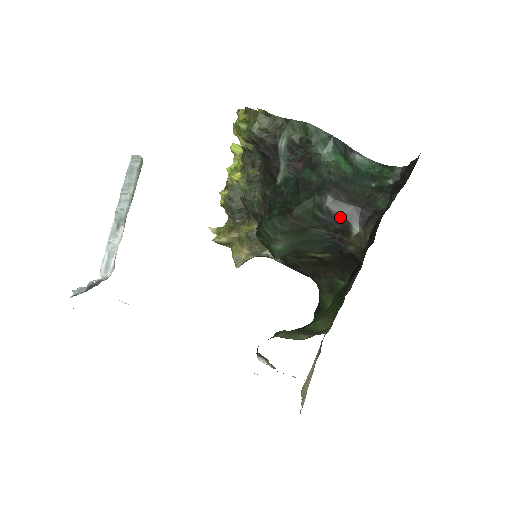
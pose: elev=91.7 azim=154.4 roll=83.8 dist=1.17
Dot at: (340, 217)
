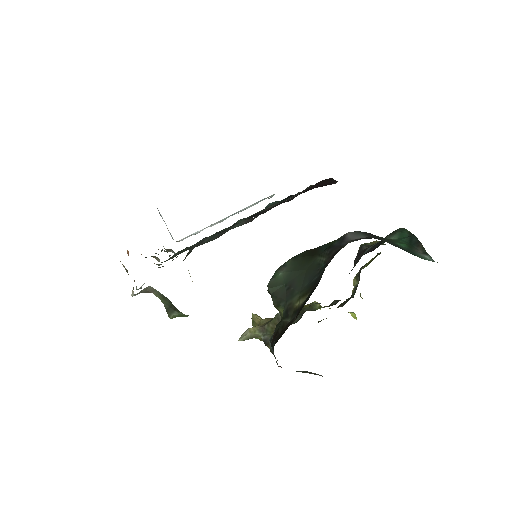
Dot at: (348, 241)
